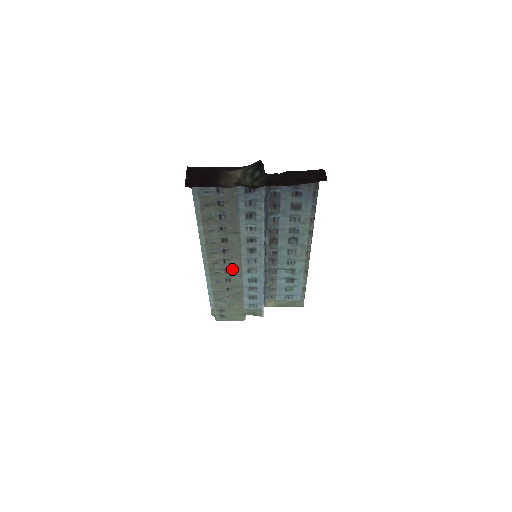
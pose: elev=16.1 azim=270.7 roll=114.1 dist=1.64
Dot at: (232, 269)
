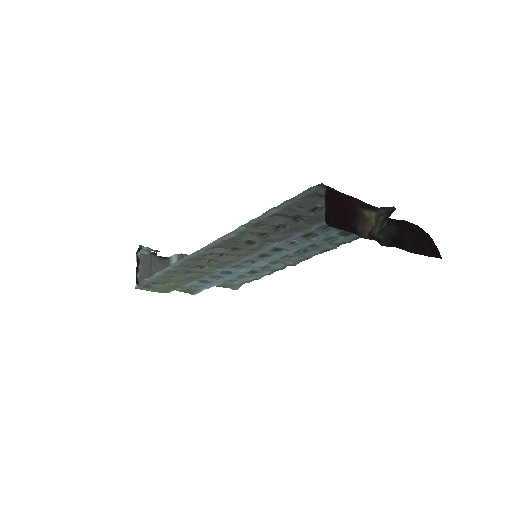
Dot at: (221, 262)
